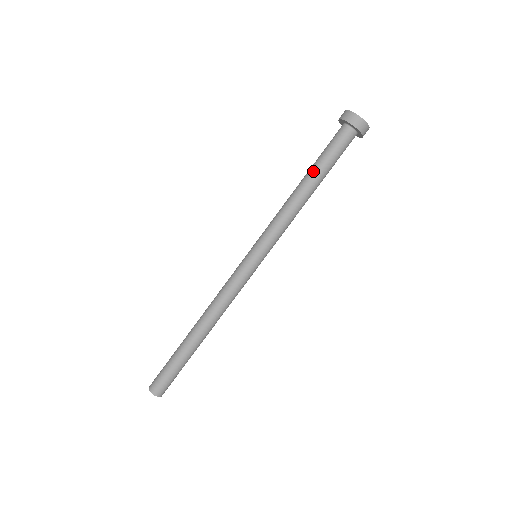
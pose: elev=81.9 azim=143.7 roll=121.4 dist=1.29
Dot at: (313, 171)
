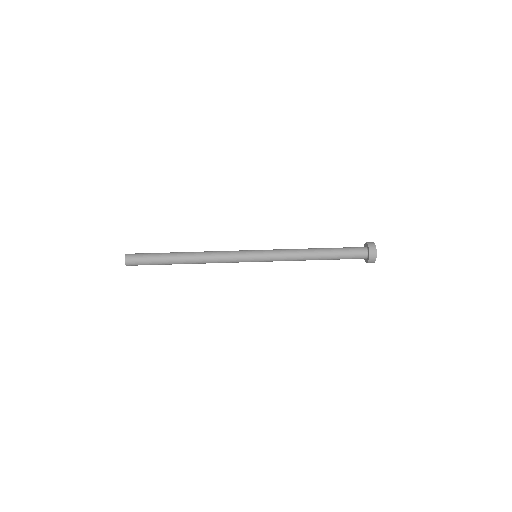
Dot at: (328, 248)
